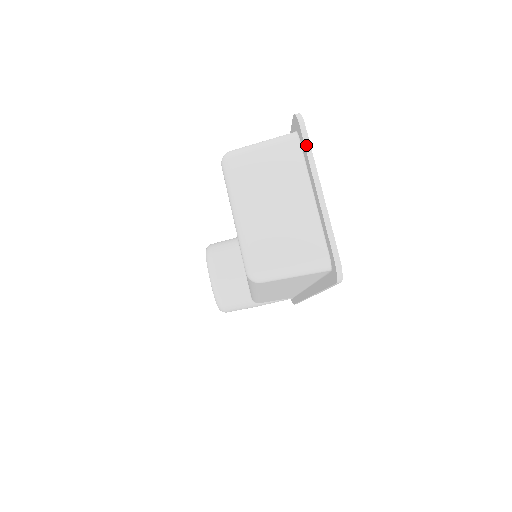
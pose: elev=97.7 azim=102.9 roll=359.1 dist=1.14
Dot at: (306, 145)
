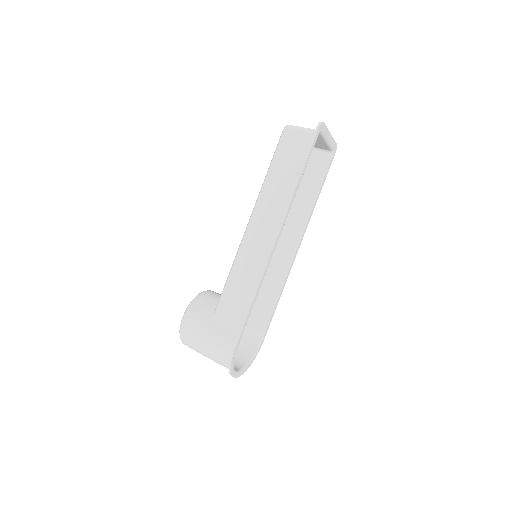
Dot at: (333, 140)
